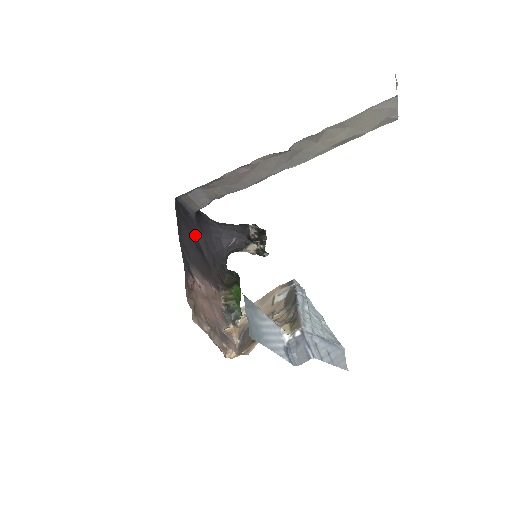
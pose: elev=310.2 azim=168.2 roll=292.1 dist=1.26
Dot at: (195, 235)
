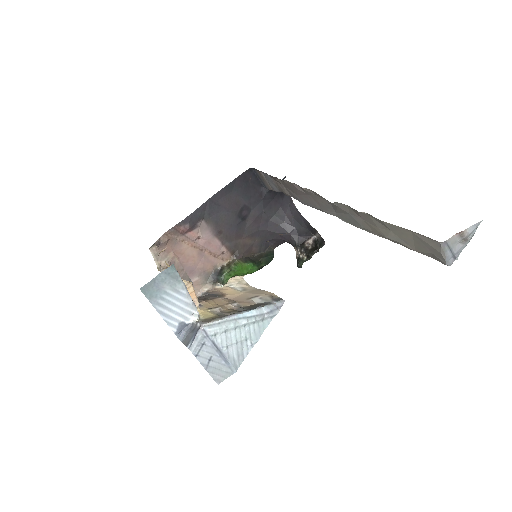
Dot at: (251, 204)
